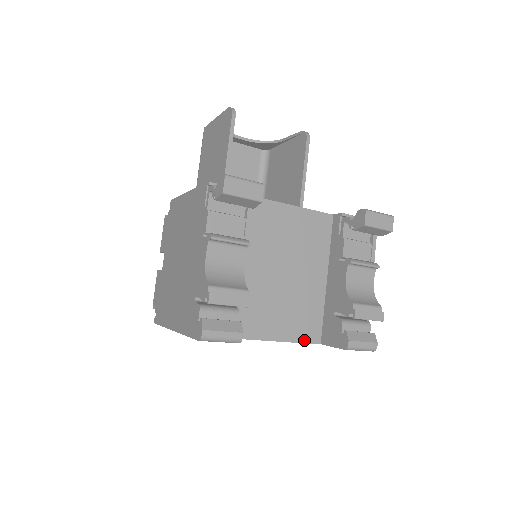
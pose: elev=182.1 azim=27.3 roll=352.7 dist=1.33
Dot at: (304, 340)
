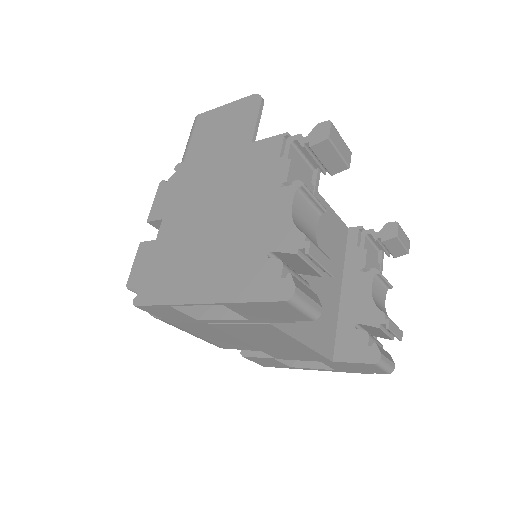
Dot at: (323, 352)
